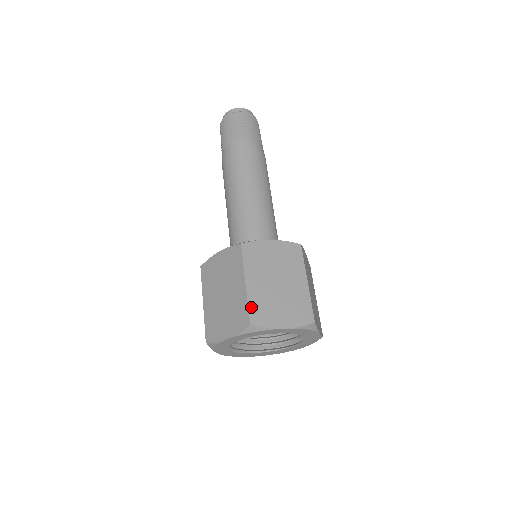
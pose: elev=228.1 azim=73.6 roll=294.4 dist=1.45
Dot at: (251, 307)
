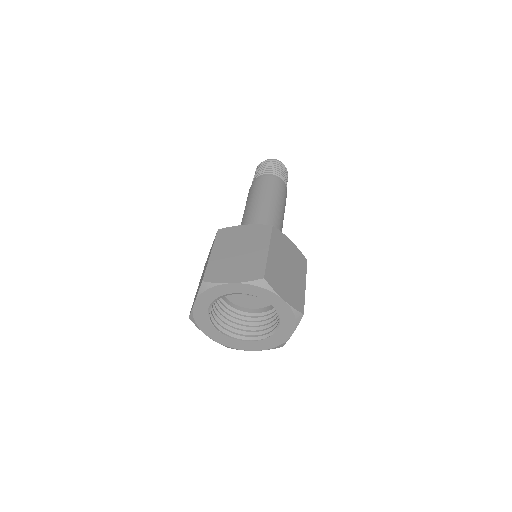
Dot at: (268, 268)
